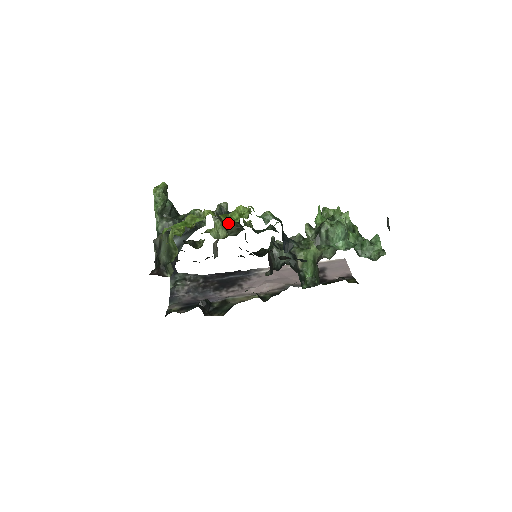
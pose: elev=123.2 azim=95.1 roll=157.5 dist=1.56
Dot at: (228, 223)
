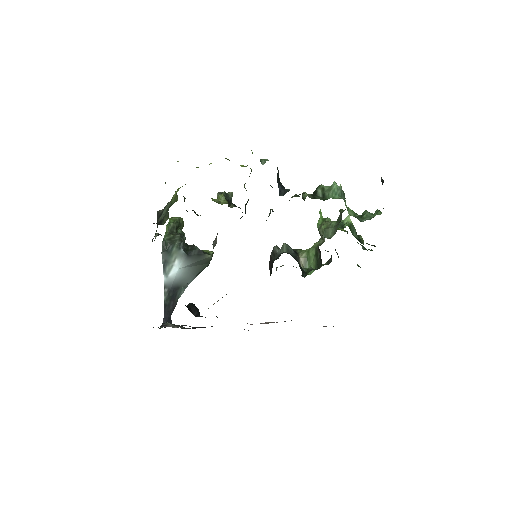
Dot at: (231, 204)
